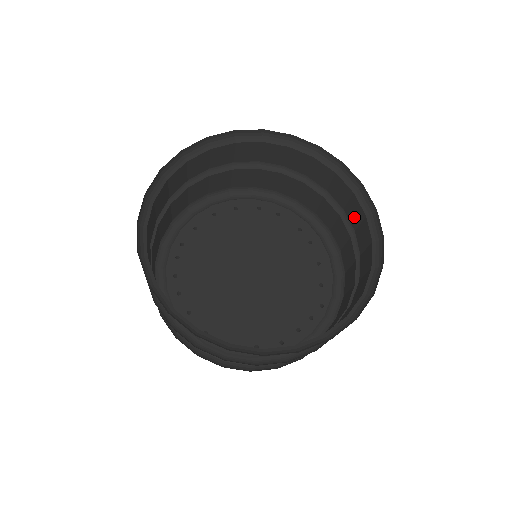
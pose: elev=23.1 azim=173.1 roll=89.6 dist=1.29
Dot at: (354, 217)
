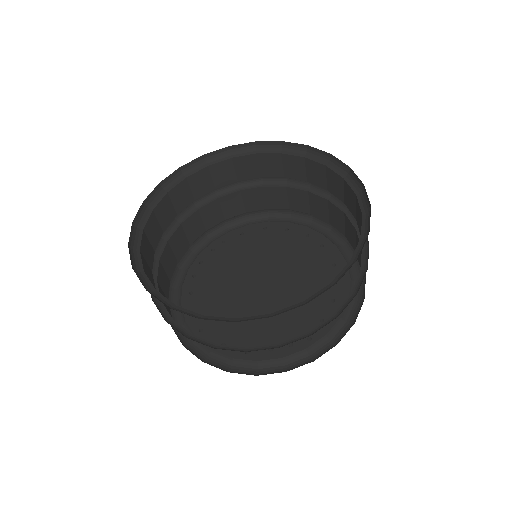
Dot at: occluded
